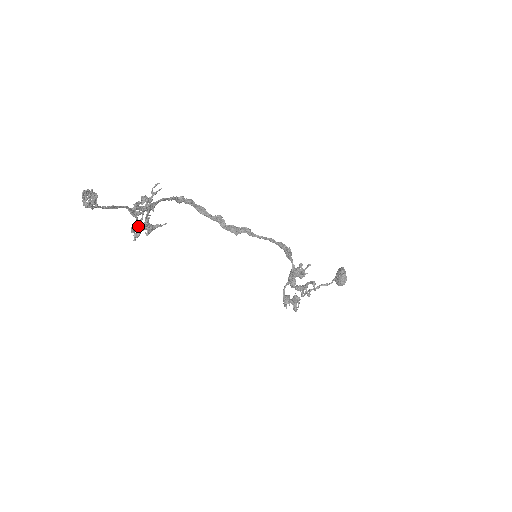
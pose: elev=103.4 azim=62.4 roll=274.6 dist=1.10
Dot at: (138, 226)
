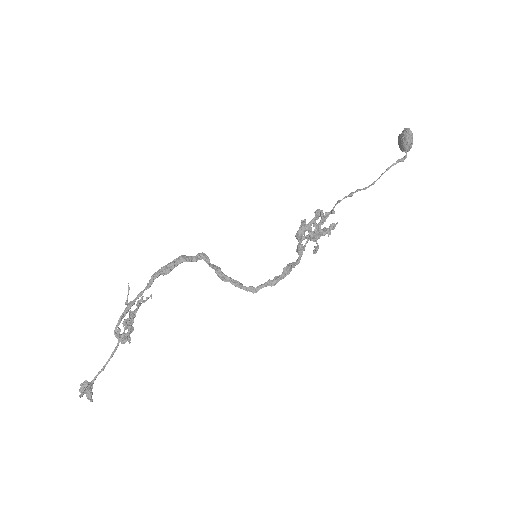
Dot at: occluded
